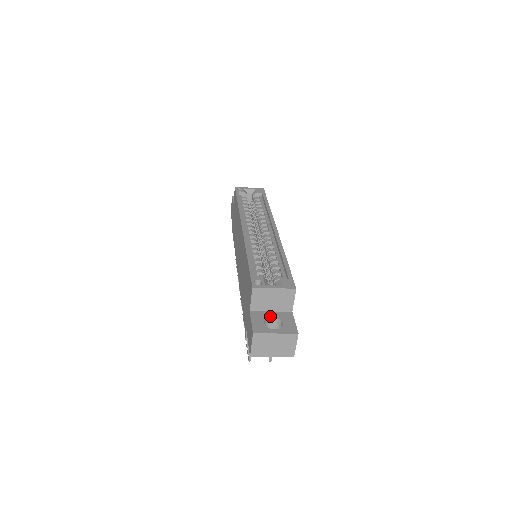
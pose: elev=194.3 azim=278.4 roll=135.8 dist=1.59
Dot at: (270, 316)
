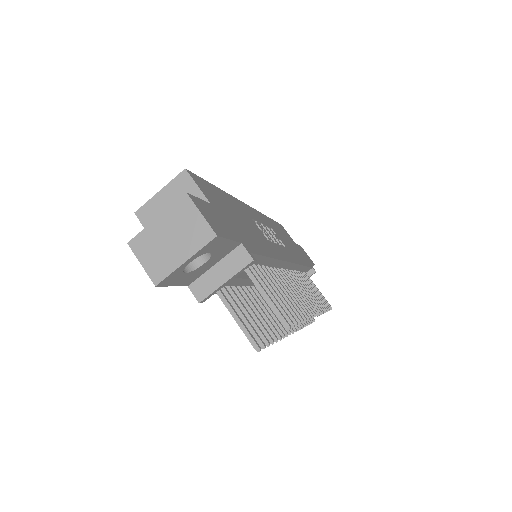
Dot at: occluded
